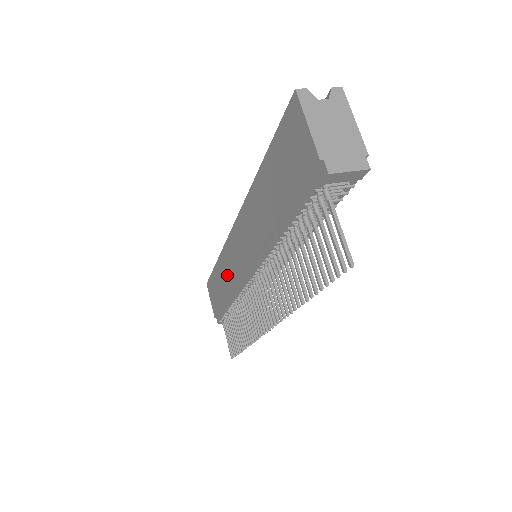
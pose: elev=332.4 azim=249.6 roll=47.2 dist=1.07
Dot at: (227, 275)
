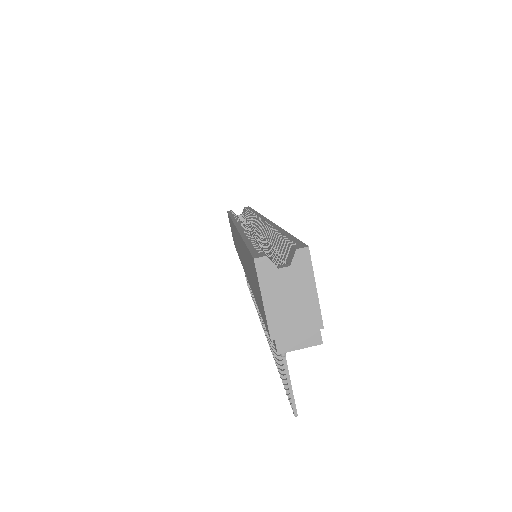
Dot at: (236, 243)
